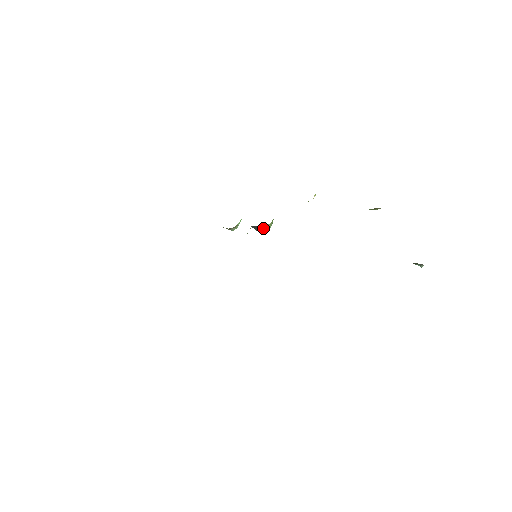
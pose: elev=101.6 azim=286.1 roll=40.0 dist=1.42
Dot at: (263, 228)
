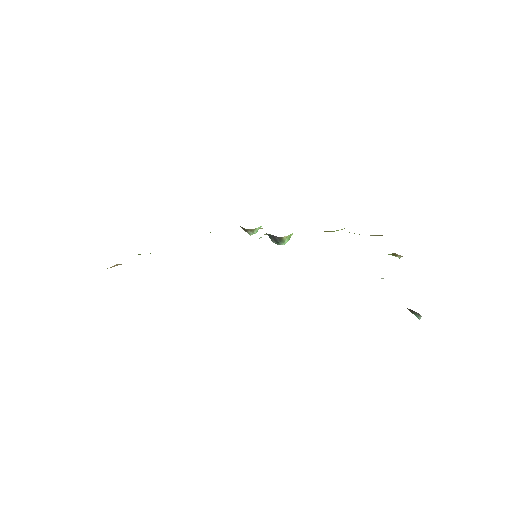
Dot at: (278, 239)
